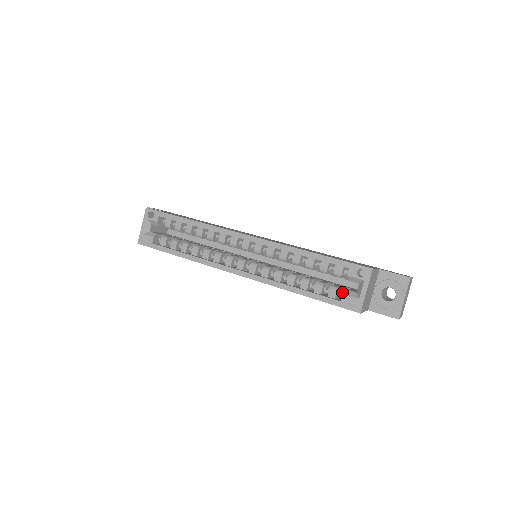
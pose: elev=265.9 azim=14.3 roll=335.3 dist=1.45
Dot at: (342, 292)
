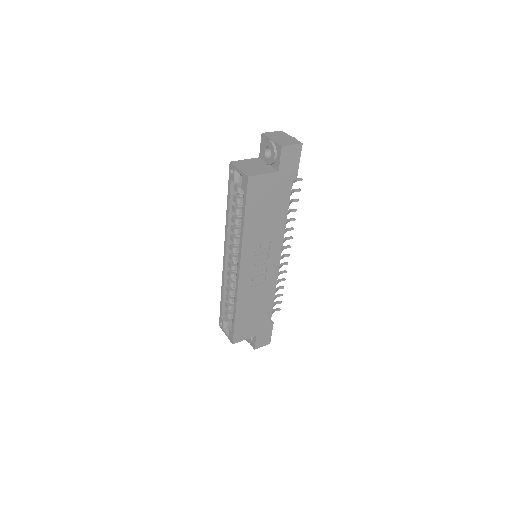
Dot at: occluded
